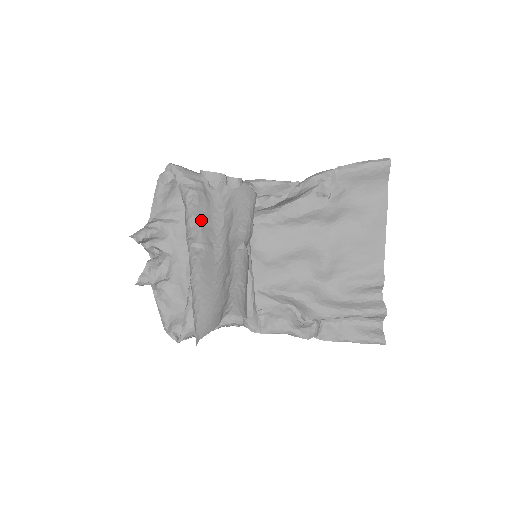
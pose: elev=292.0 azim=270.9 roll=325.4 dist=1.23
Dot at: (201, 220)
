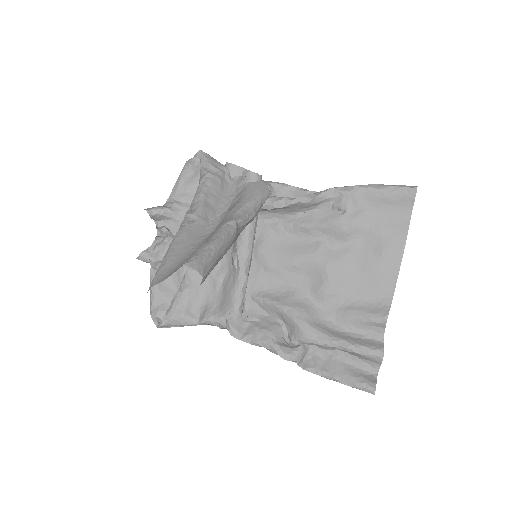
Dot at: (207, 199)
